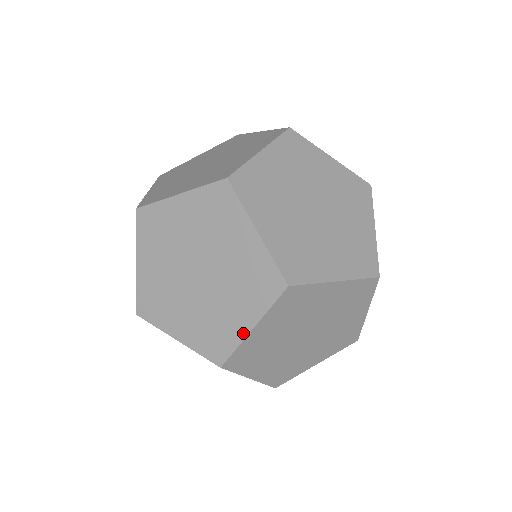
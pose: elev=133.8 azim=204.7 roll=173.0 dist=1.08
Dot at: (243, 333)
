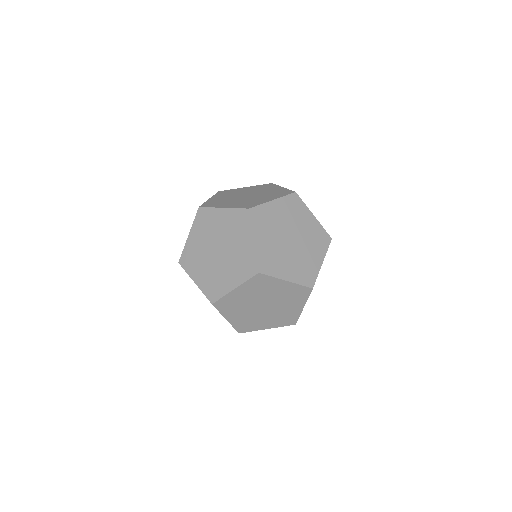
Dot at: (229, 290)
